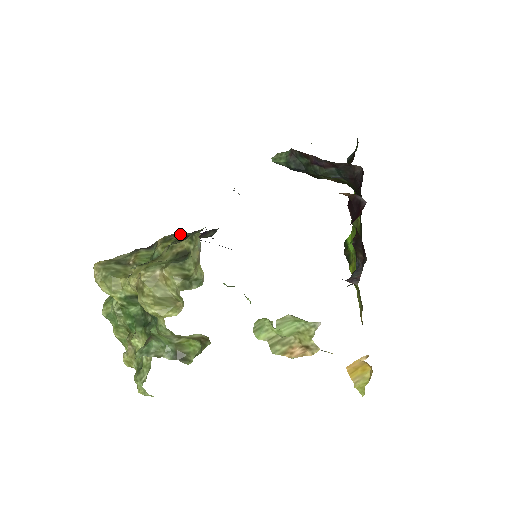
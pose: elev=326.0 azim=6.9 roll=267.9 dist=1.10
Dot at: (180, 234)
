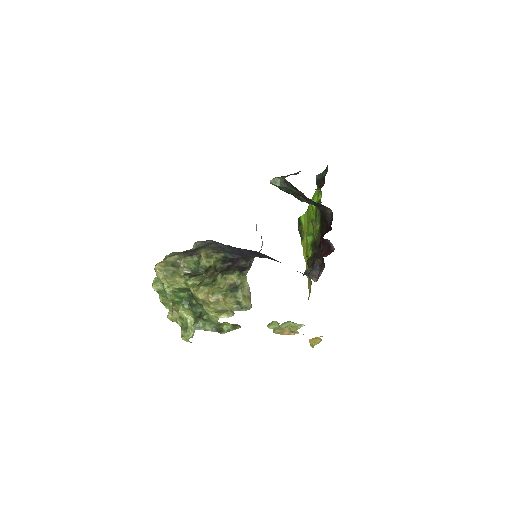
Dot at: (218, 253)
